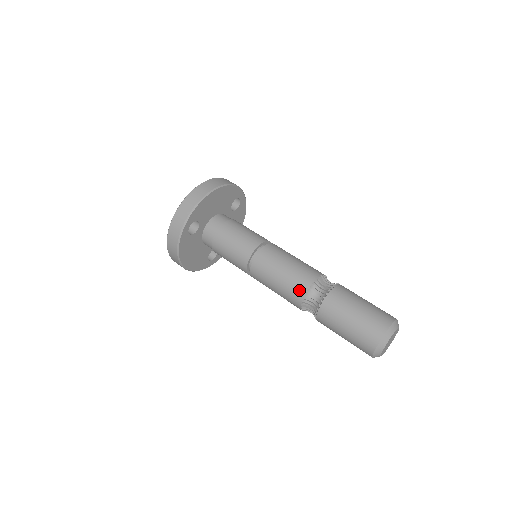
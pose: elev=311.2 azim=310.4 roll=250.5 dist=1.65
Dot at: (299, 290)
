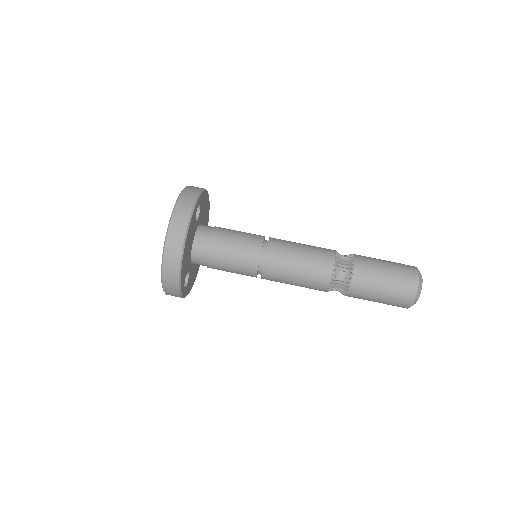
Dot at: (320, 290)
